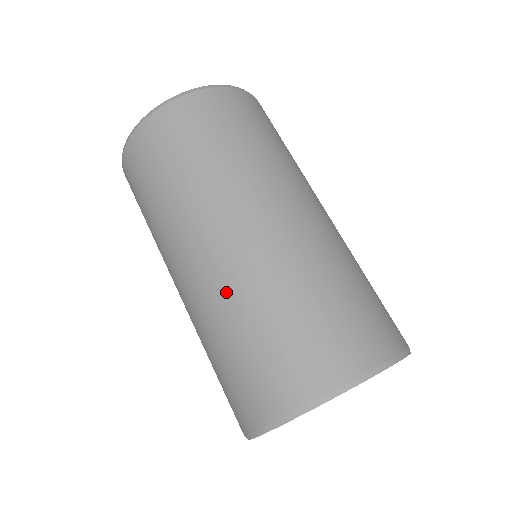
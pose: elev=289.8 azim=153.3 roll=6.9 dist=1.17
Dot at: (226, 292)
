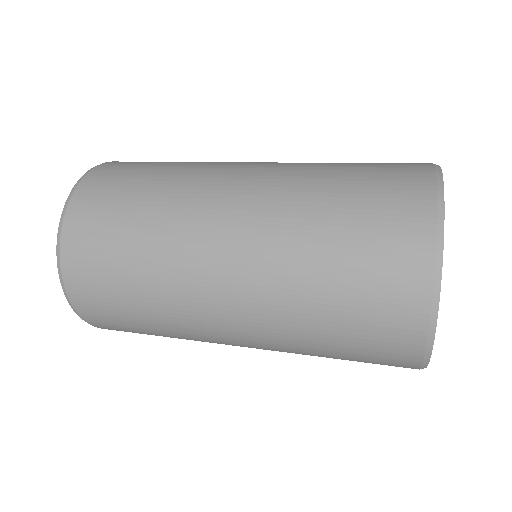
Dot at: occluded
